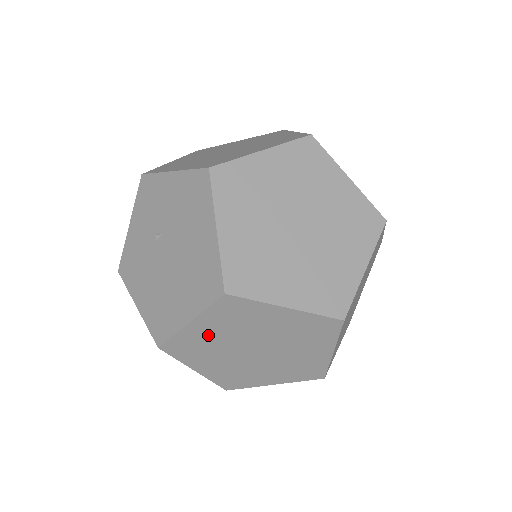
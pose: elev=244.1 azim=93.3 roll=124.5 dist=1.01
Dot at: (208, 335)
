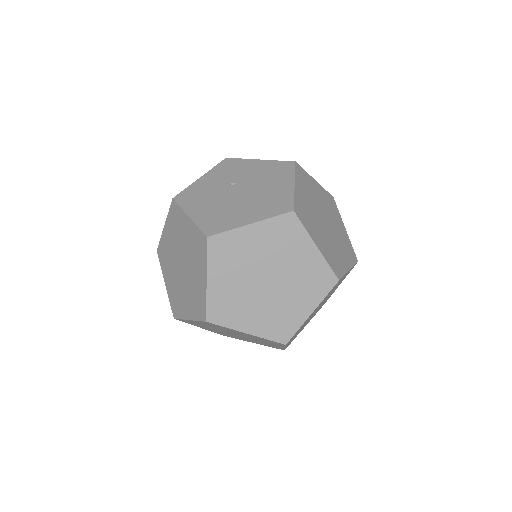
Dot at: (251, 244)
